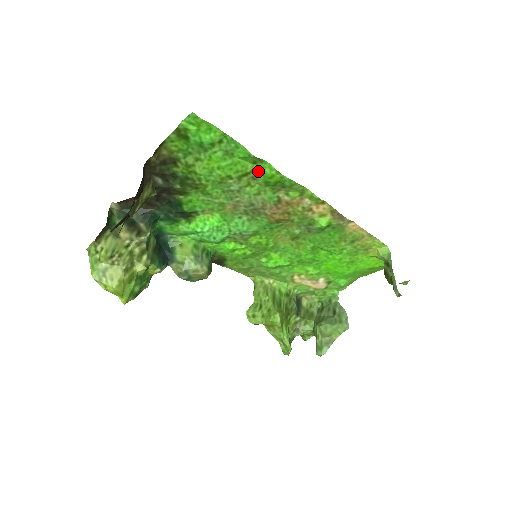
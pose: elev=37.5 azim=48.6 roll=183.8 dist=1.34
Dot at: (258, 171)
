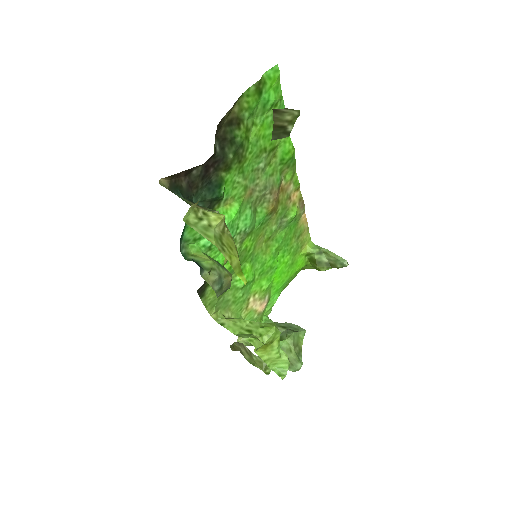
Dot at: (280, 146)
